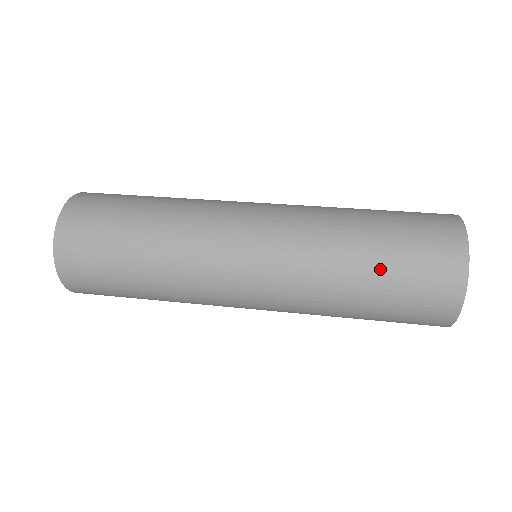
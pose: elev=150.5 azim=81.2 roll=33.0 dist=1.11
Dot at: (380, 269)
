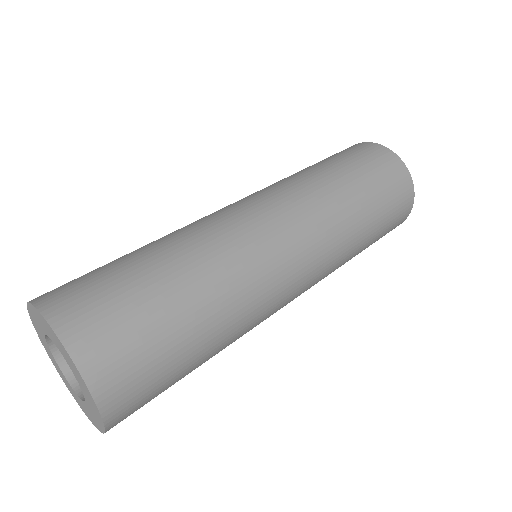
Dot at: (376, 216)
